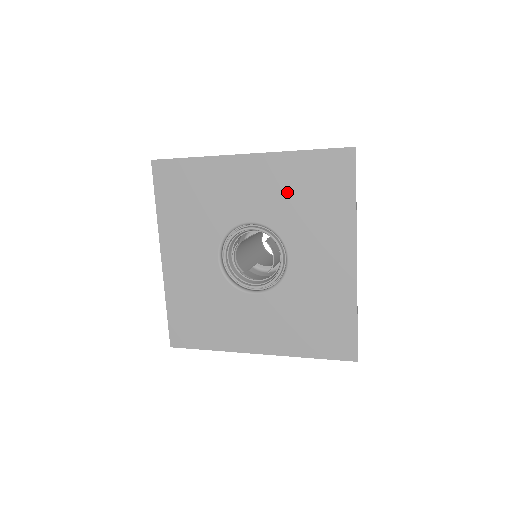
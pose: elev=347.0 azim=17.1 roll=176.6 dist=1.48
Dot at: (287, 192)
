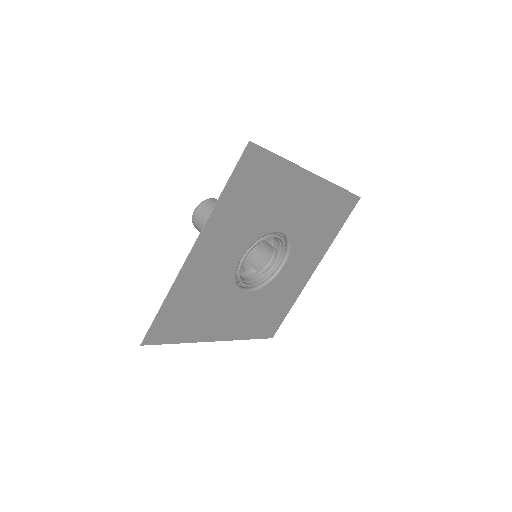
Dot at: (316, 215)
